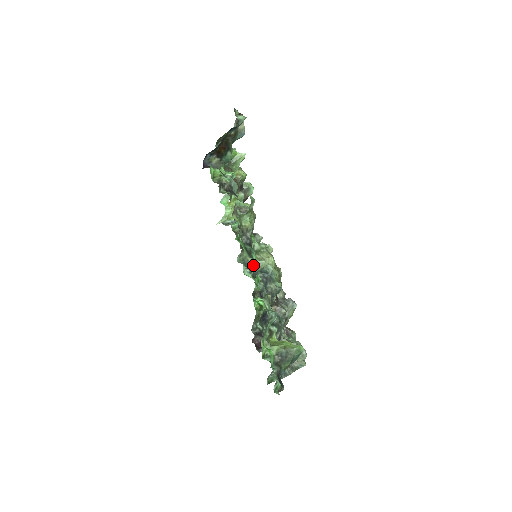
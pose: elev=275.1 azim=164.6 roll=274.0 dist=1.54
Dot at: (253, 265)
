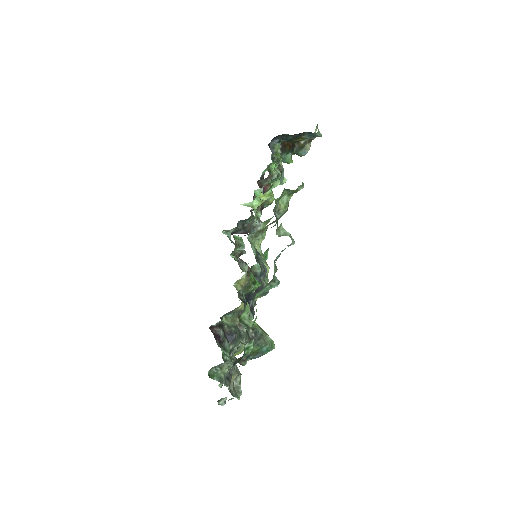
Dot at: (279, 229)
